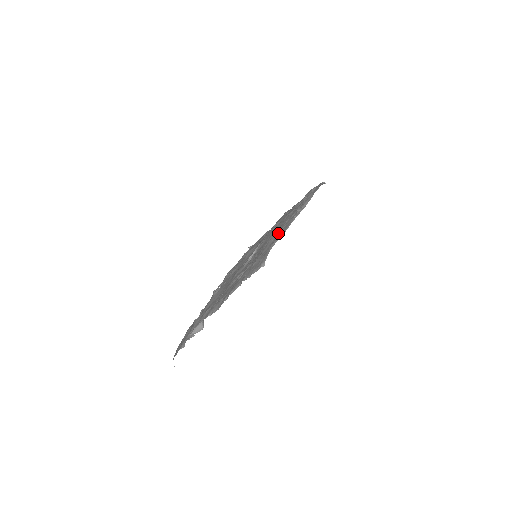
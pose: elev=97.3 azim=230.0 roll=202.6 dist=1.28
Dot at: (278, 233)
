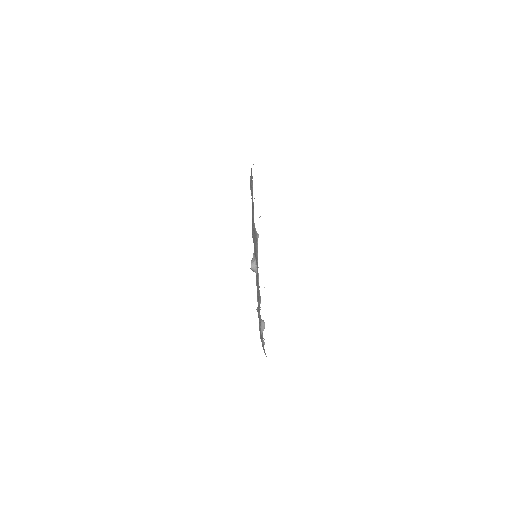
Dot at: (253, 220)
